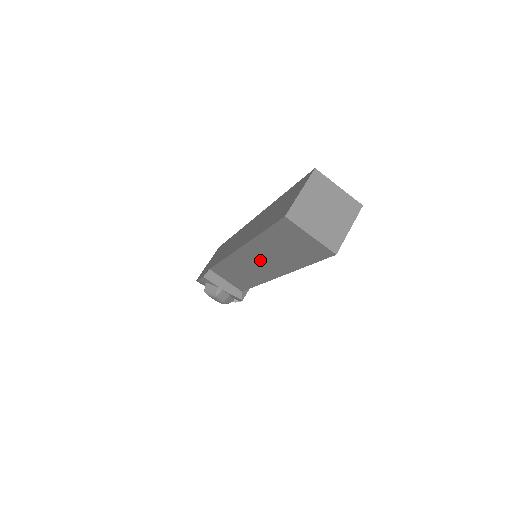
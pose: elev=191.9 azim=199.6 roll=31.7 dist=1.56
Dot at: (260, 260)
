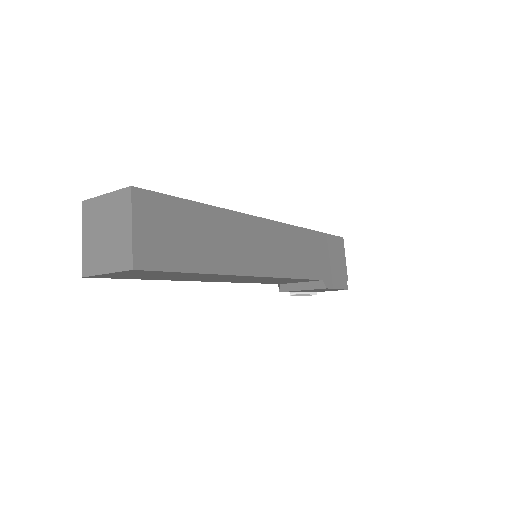
Dot at: occluded
